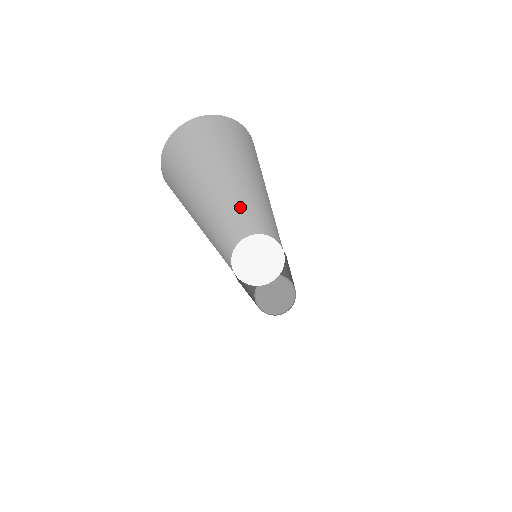
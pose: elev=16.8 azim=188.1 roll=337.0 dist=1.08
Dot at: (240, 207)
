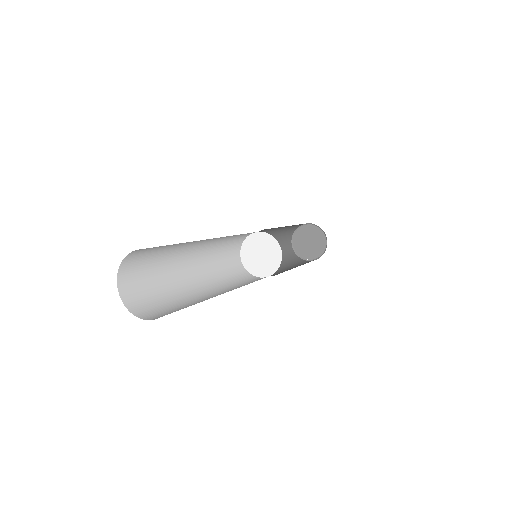
Dot at: occluded
